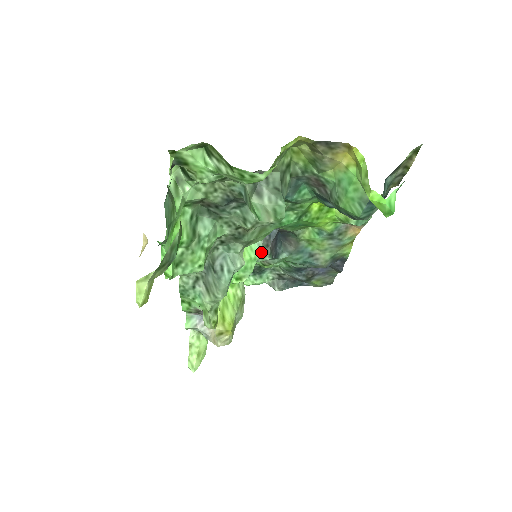
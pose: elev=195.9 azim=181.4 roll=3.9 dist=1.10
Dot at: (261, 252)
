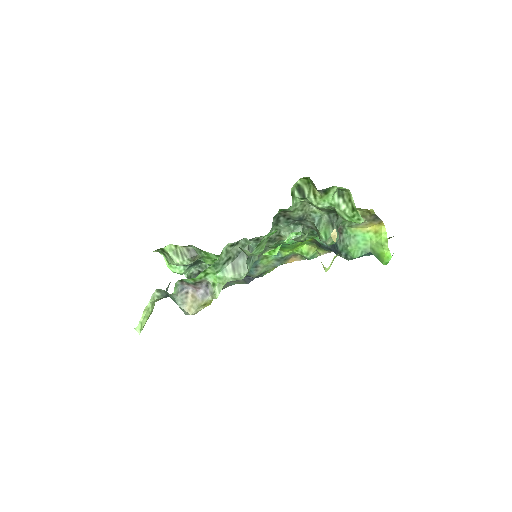
Dot at: occluded
